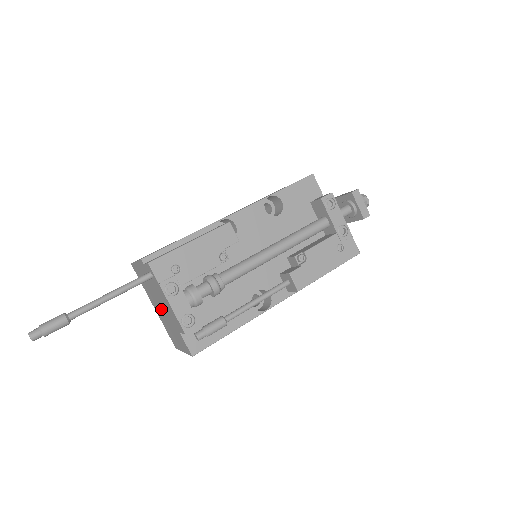
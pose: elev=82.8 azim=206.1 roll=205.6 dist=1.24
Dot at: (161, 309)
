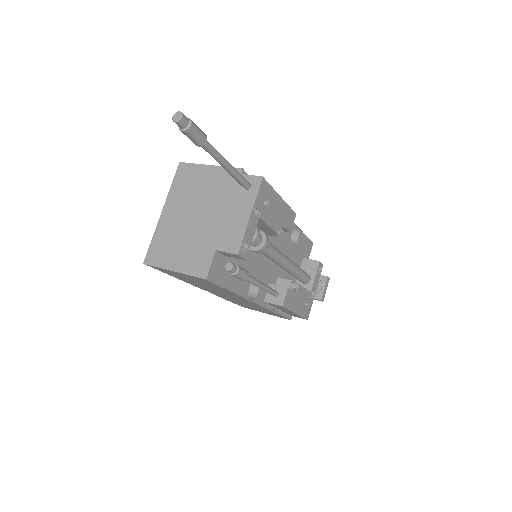
Dot at: (194, 219)
